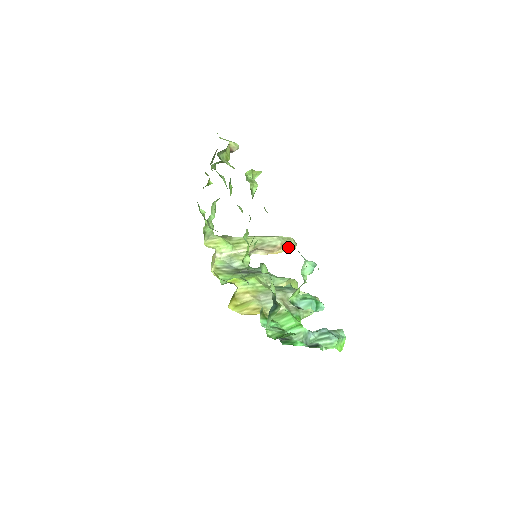
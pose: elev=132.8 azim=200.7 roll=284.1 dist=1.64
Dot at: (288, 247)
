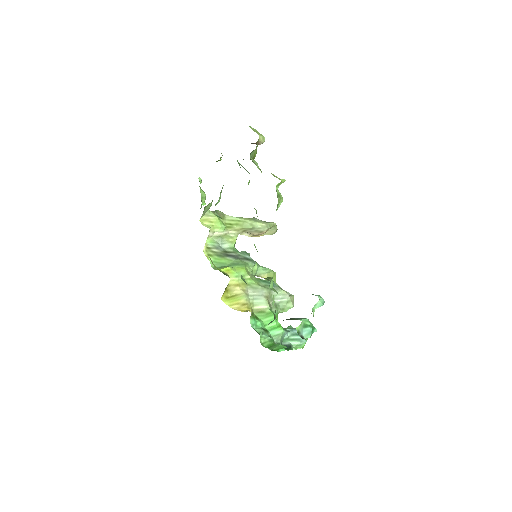
Dot at: (270, 232)
